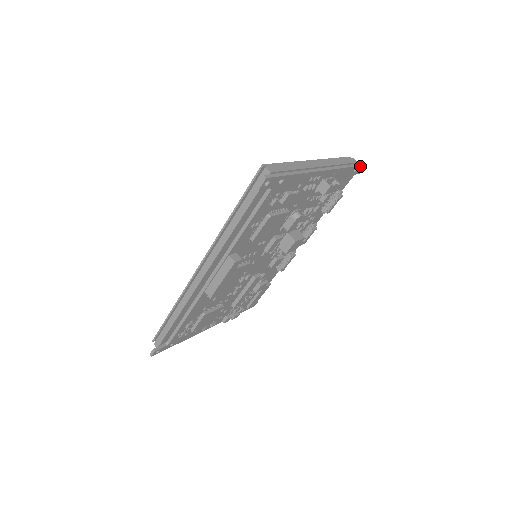
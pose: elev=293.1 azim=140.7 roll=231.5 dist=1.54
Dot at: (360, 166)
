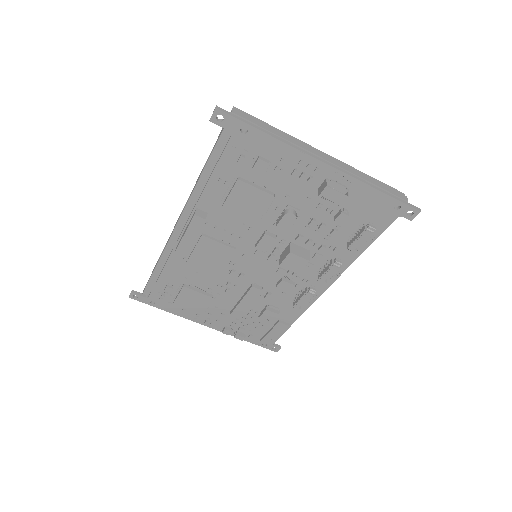
Dot at: (406, 205)
